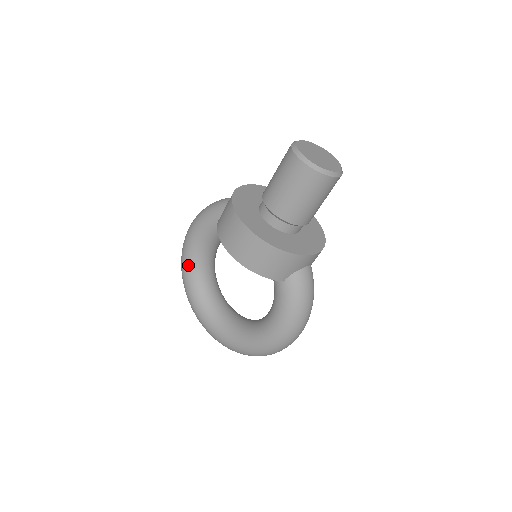
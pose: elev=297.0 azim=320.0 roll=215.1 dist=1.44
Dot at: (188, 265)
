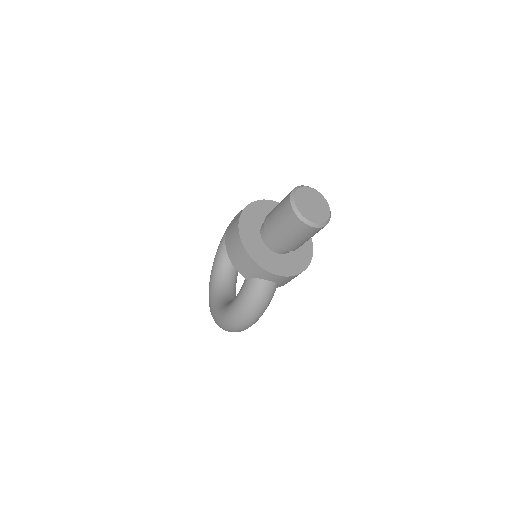
Dot at: (224, 238)
